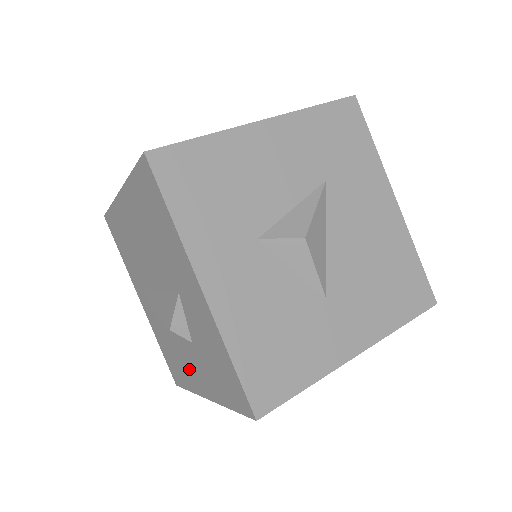
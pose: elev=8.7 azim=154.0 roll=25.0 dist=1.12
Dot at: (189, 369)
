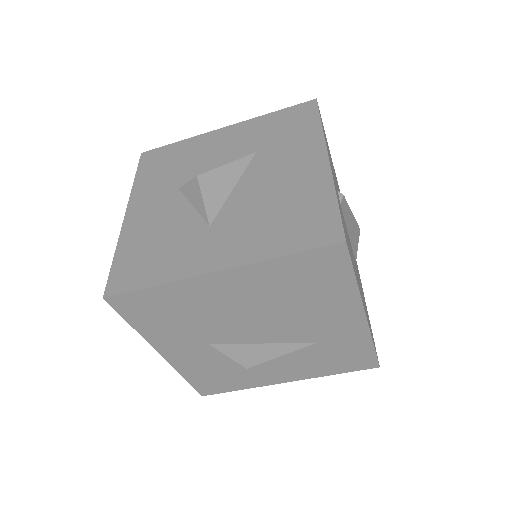
Dot at: occluded
